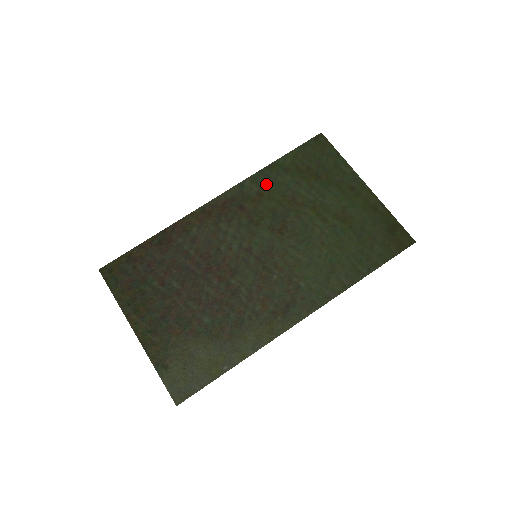
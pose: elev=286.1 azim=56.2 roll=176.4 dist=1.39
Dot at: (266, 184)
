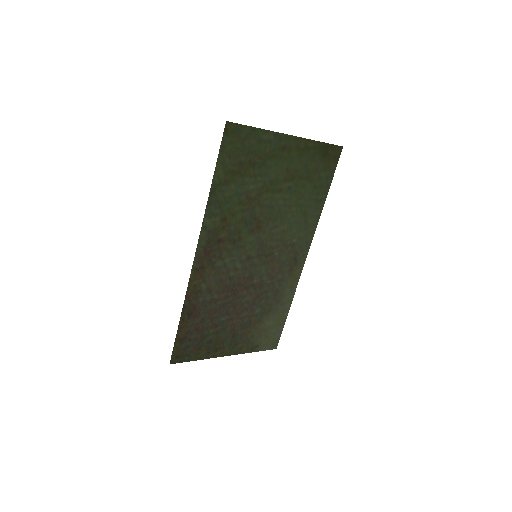
Dot at: (221, 208)
